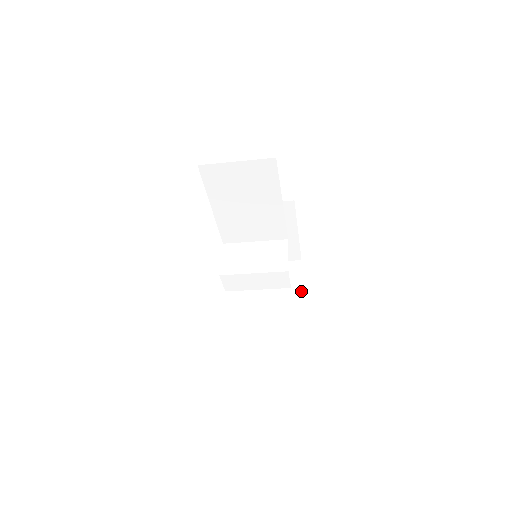
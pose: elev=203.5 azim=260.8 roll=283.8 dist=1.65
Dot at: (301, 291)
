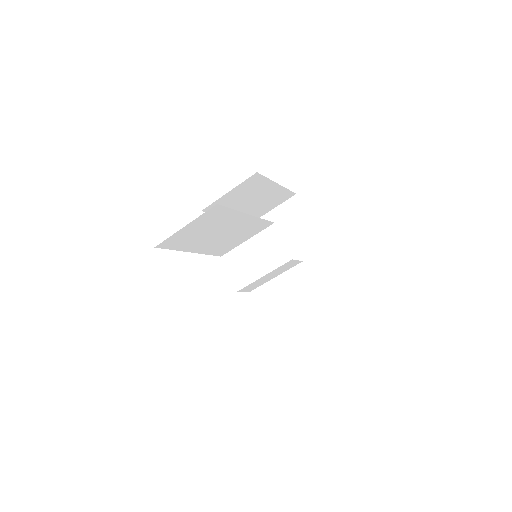
Dot at: (312, 229)
